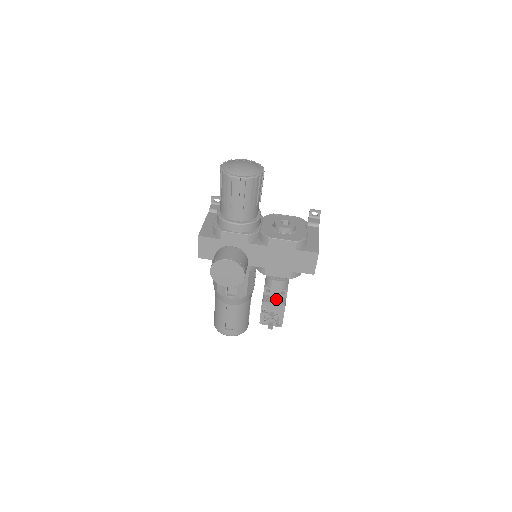
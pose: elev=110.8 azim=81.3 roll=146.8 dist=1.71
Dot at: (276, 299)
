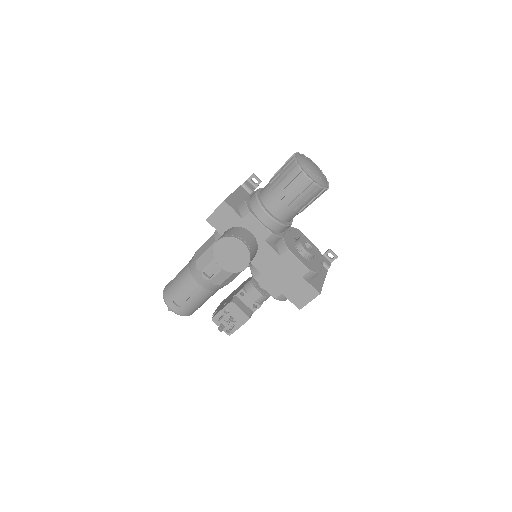
Dot at: (245, 307)
